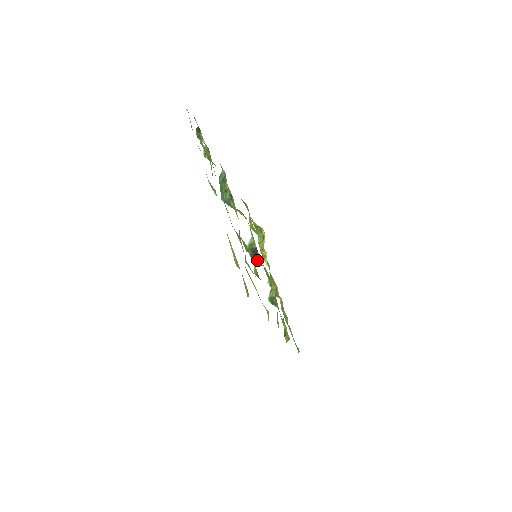
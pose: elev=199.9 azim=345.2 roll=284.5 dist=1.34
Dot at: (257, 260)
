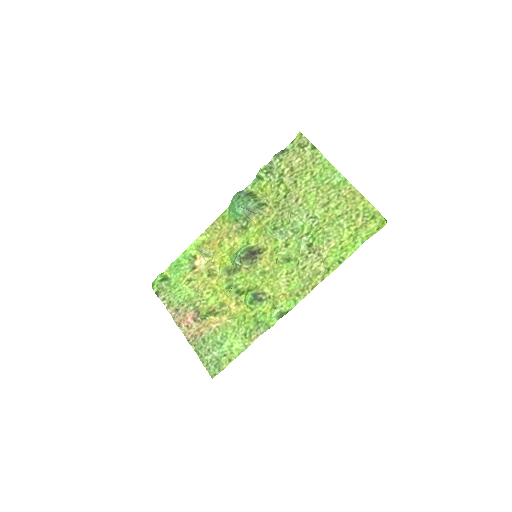
Dot at: (244, 263)
